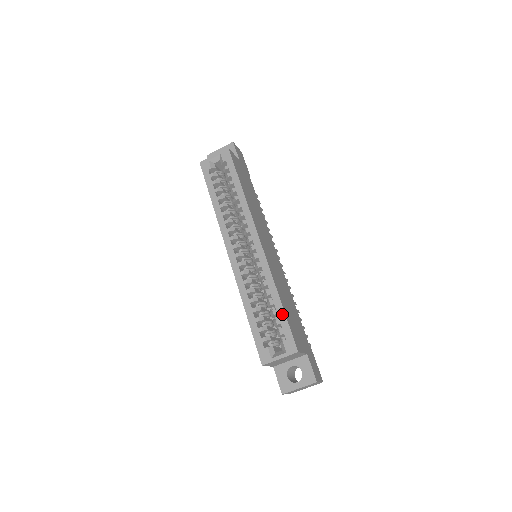
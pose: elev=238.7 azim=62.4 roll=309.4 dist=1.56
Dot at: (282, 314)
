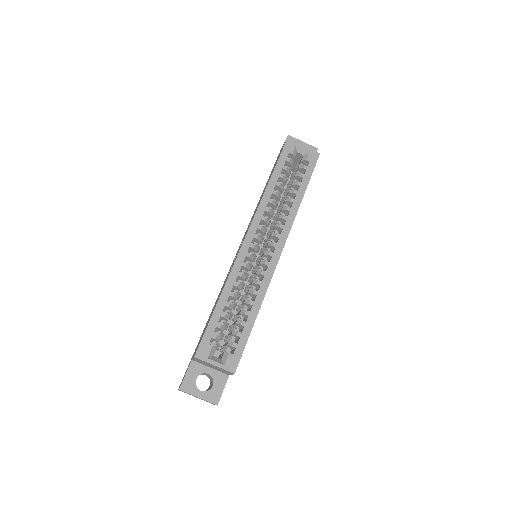
Dot at: (248, 330)
